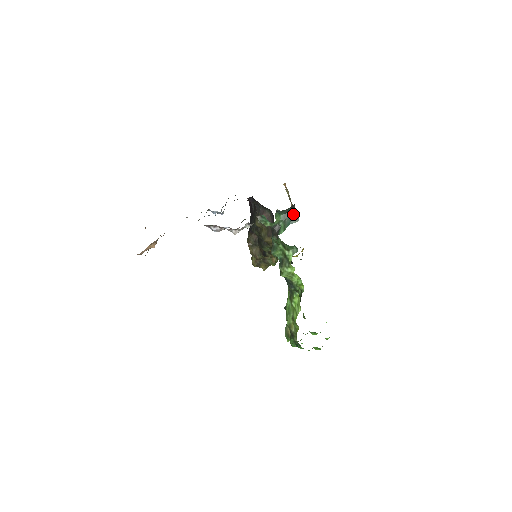
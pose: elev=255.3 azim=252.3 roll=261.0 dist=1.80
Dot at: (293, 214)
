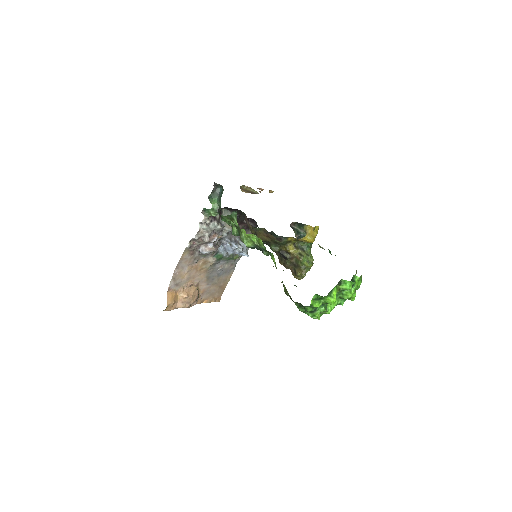
Dot at: (222, 190)
